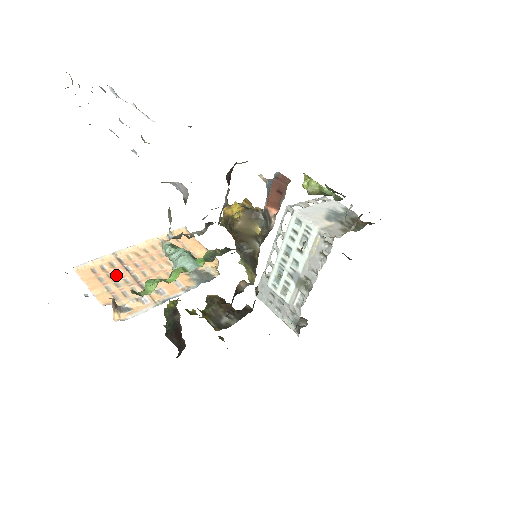
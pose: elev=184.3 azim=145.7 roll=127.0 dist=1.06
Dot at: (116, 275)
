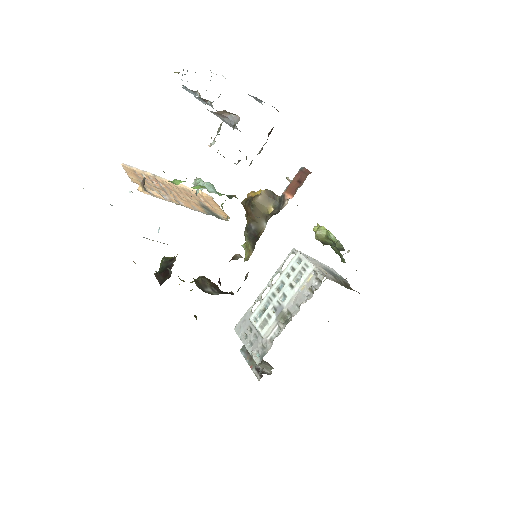
Dot at: (150, 181)
